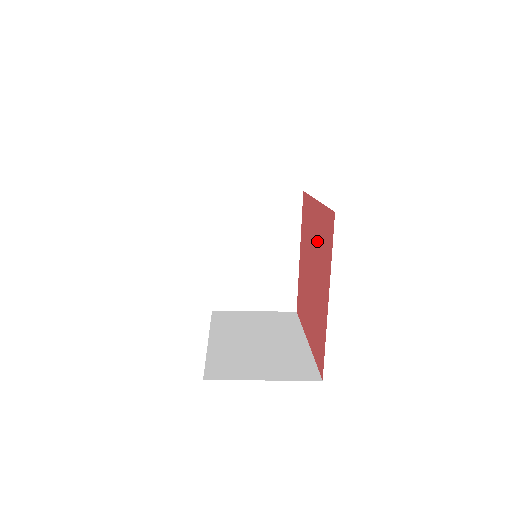
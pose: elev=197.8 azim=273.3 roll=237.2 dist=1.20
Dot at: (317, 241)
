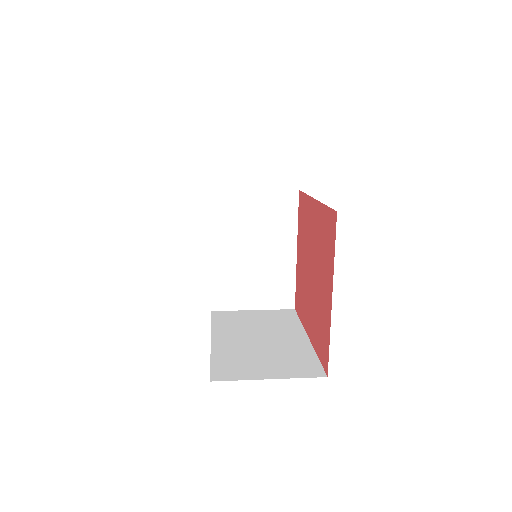
Dot at: (317, 240)
